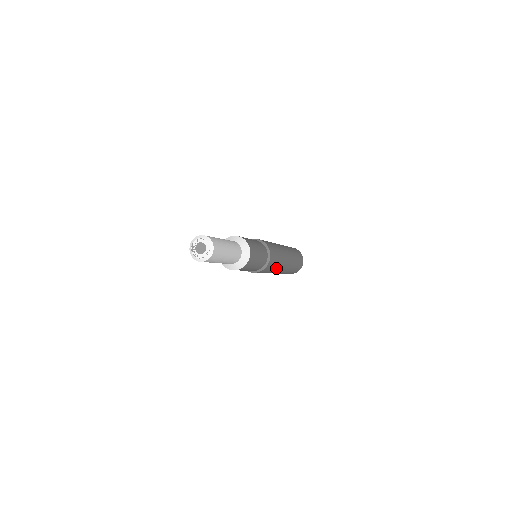
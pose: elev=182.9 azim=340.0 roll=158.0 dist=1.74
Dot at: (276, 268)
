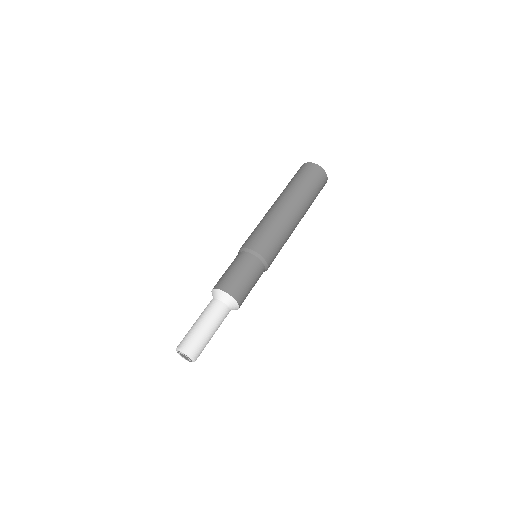
Dot at: occluded
